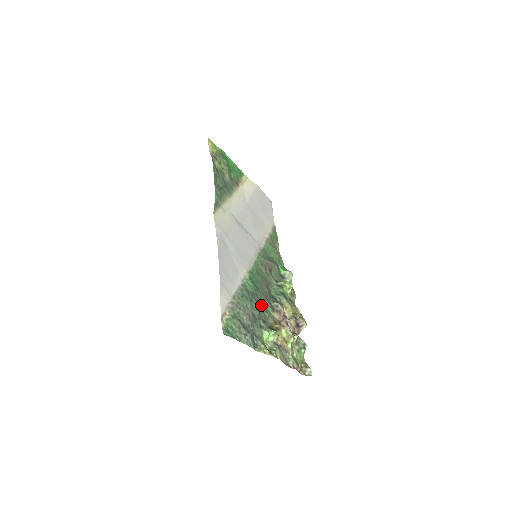
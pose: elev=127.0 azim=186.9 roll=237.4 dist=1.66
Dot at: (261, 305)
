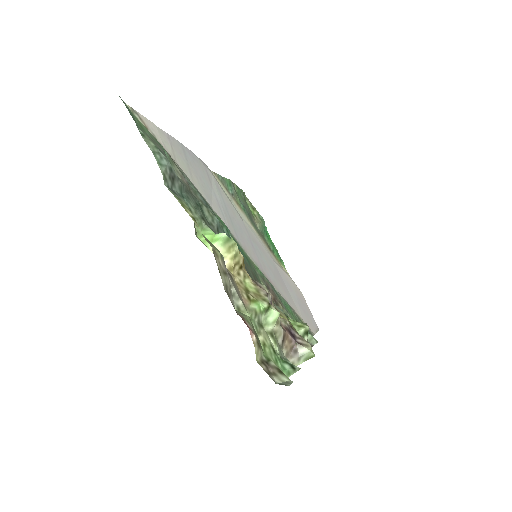
Dot at: occluded
